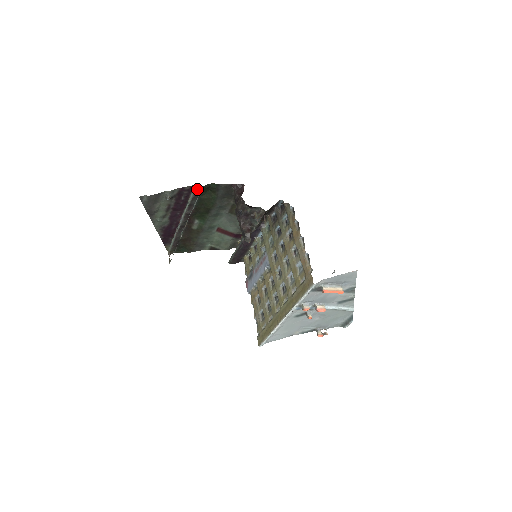
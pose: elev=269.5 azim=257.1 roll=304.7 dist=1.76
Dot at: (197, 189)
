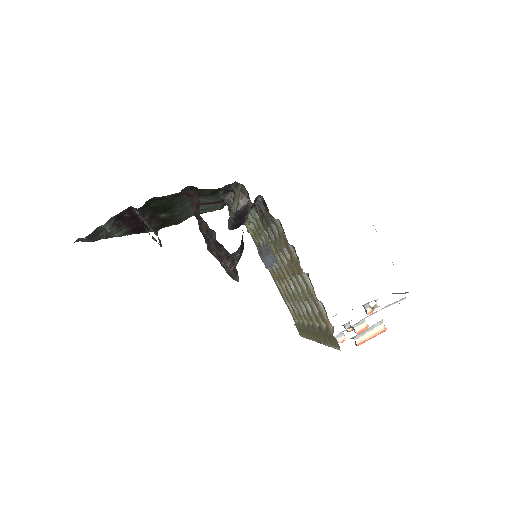
Dot at: (137, 209)
